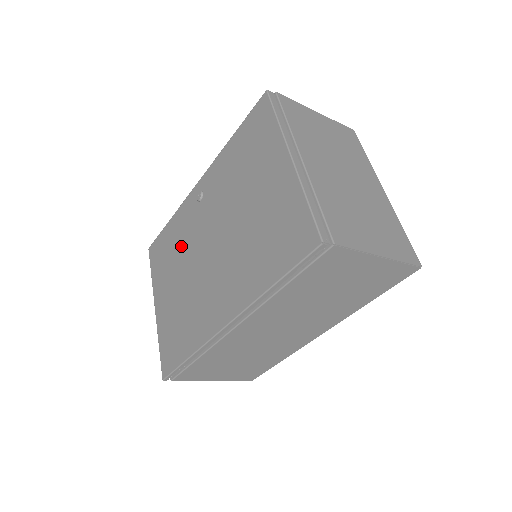
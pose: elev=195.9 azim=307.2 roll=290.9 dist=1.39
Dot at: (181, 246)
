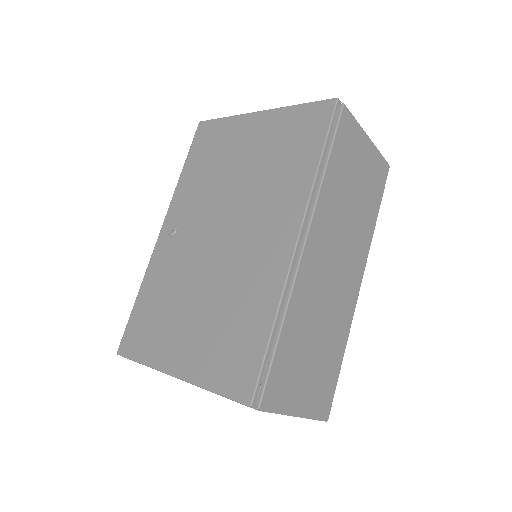
Dot at: (175, 283)
